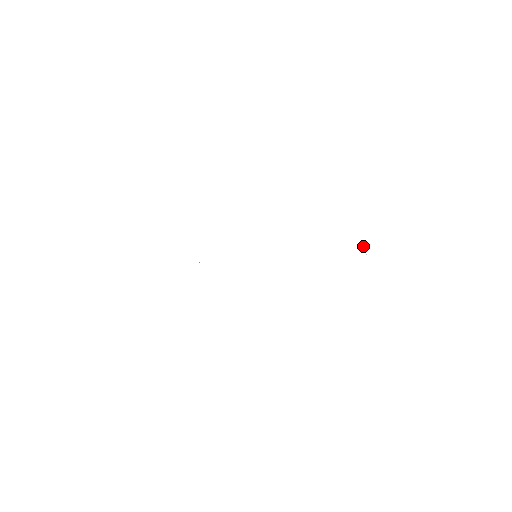
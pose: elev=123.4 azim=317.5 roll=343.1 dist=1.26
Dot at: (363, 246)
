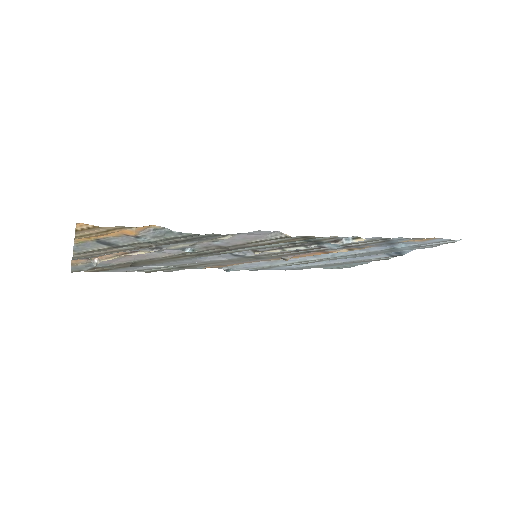
Dot at: (395, 241)
